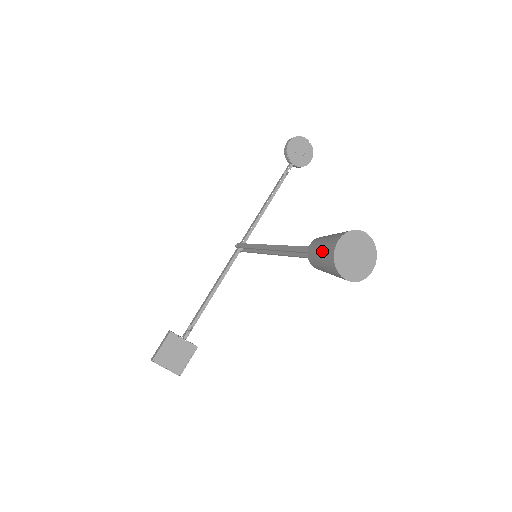
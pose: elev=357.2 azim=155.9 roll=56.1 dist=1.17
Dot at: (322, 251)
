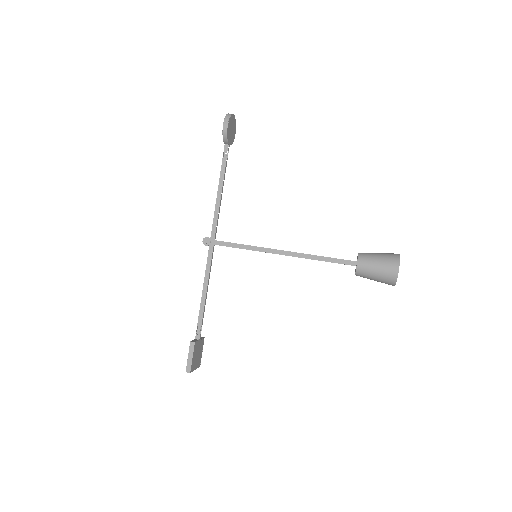
Dot at: (380, 273)
